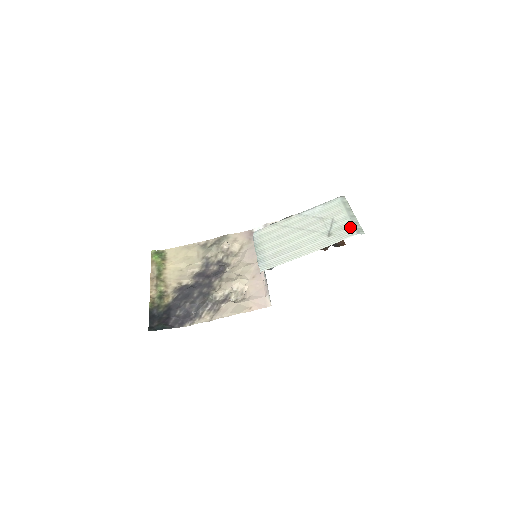
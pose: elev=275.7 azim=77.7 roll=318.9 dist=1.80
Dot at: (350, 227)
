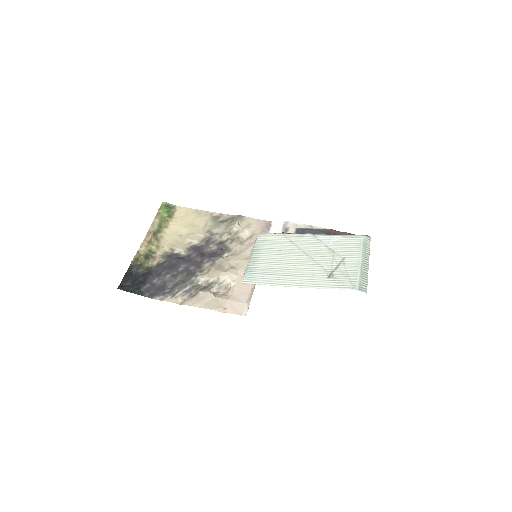
Dot at: (355, 278)
